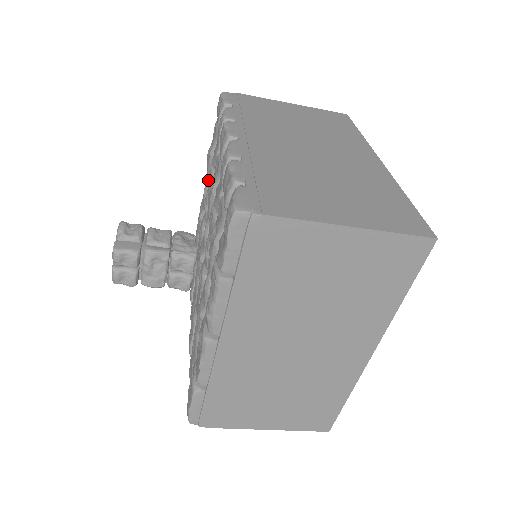
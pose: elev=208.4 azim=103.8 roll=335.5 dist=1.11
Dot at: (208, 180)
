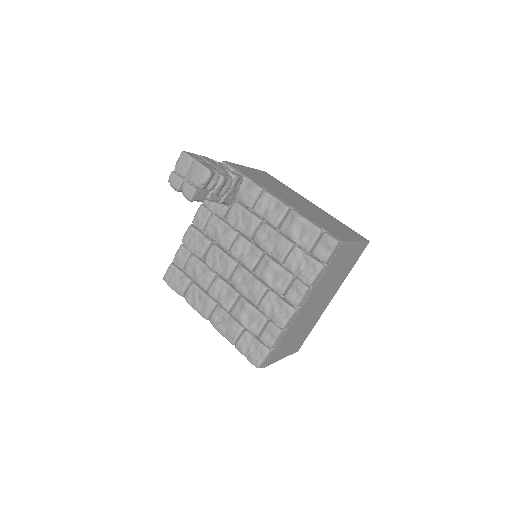
Dot at: (277, 251)
